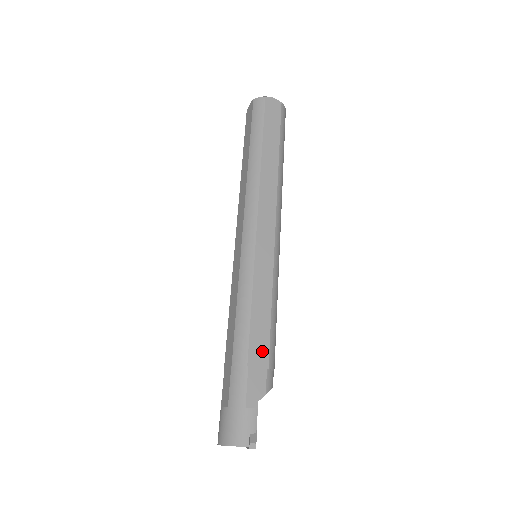
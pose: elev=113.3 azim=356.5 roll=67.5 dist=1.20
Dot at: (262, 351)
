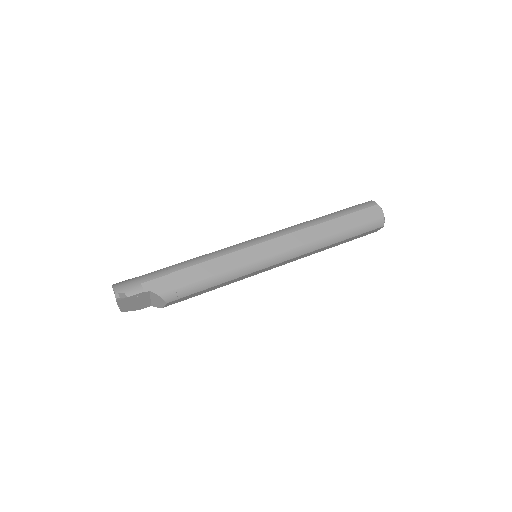
Dot at: (186, 279)
